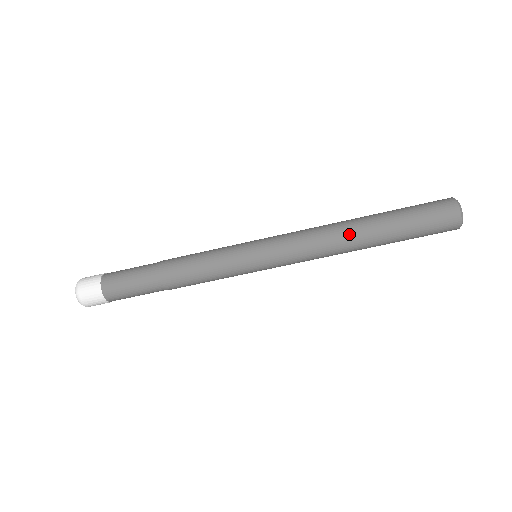
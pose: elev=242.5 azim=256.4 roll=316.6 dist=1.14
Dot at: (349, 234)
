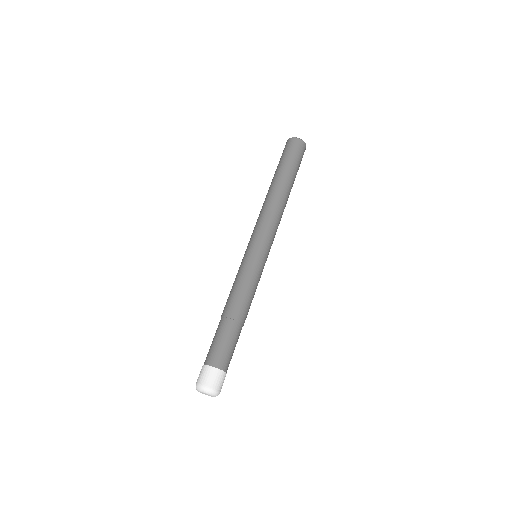
Dot at: (275, 194)
